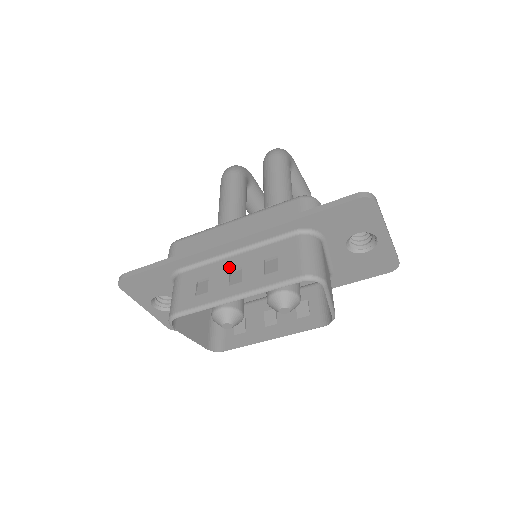
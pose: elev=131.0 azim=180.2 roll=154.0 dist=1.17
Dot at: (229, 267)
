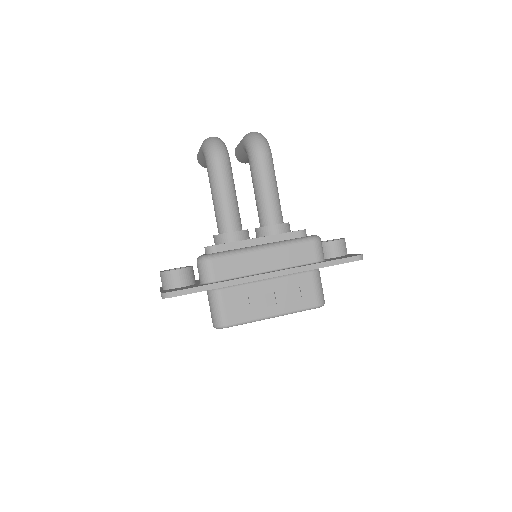
Dot at: (264, 291)
